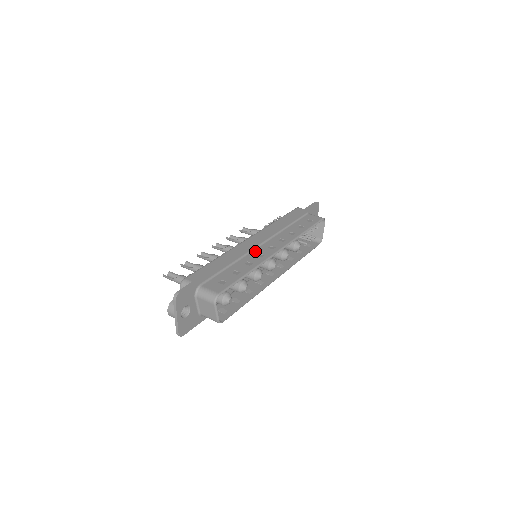
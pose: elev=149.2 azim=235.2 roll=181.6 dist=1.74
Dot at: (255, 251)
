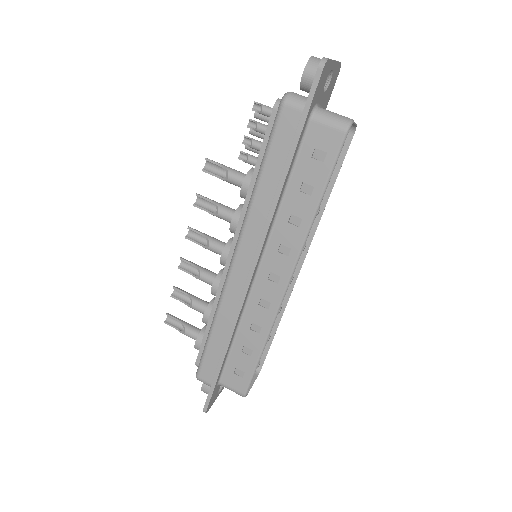
Dot at: (254, 294)
